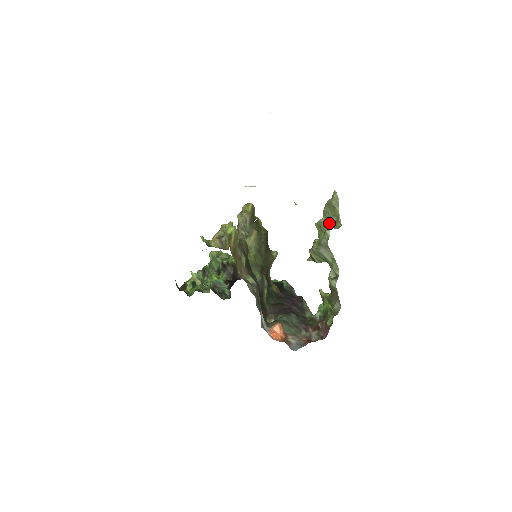
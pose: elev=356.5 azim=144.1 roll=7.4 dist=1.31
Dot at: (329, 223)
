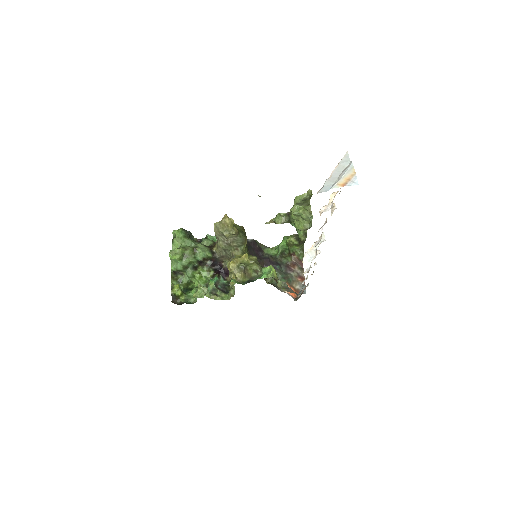
Dot at: (308, 212)
